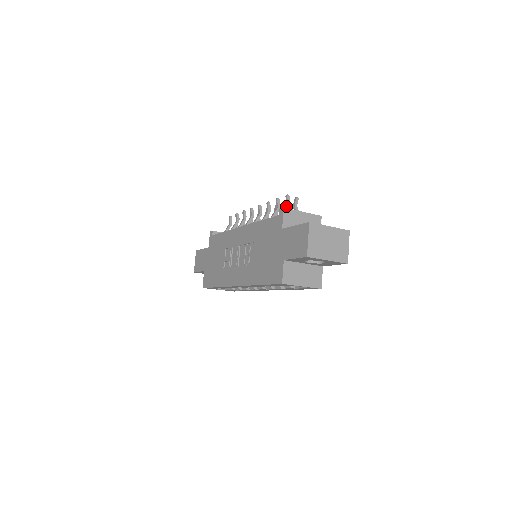
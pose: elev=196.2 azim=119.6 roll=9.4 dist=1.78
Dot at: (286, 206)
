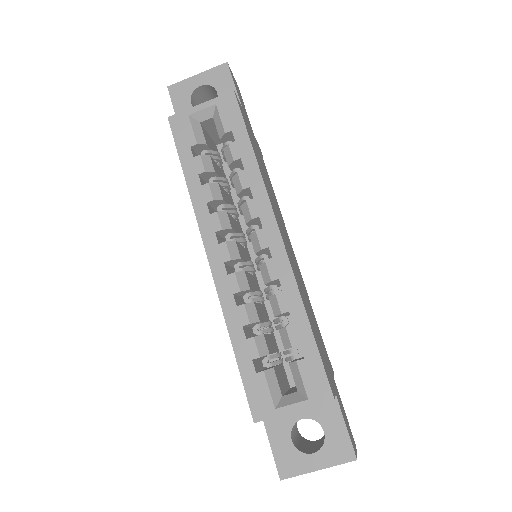
Dot at: occluded
